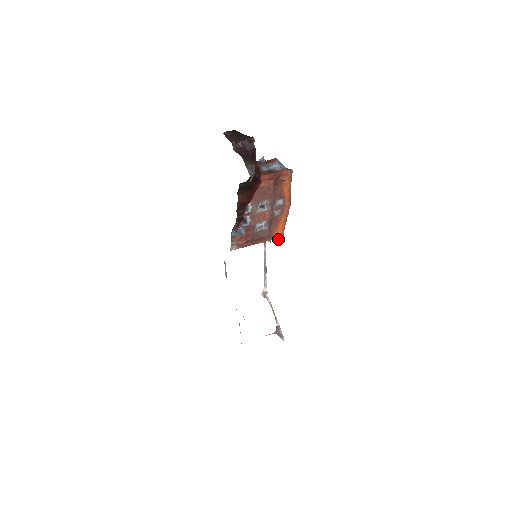
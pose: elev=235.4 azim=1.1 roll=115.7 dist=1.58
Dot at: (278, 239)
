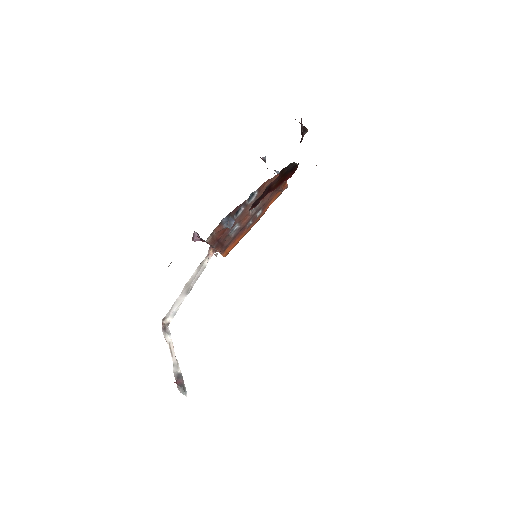
Dot at: (223, 256)
